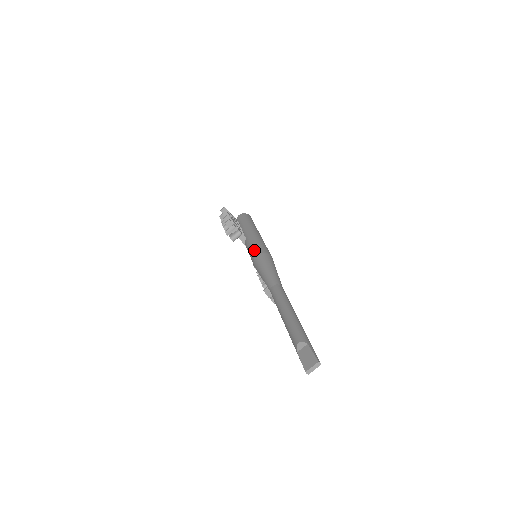
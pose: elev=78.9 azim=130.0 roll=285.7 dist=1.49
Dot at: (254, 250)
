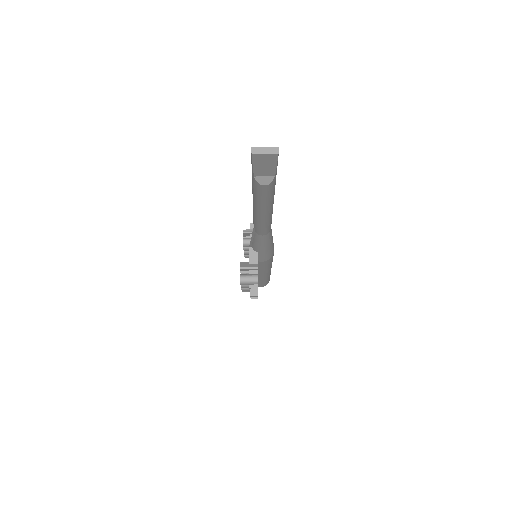
Dot at: occluded
